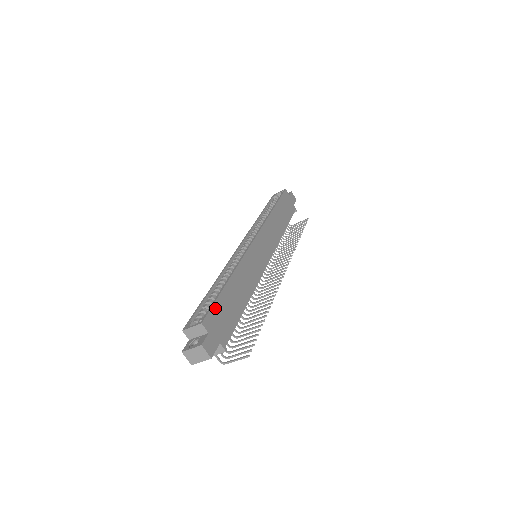
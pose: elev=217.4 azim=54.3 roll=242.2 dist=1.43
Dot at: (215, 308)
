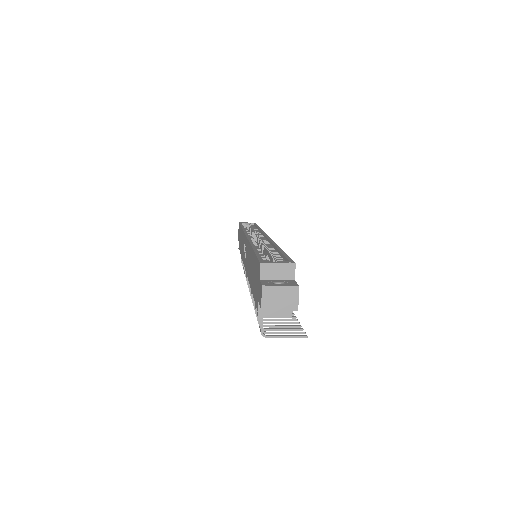
Dot at: occluded
